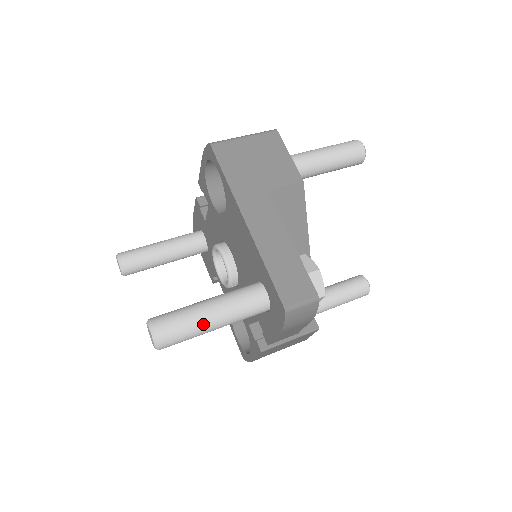
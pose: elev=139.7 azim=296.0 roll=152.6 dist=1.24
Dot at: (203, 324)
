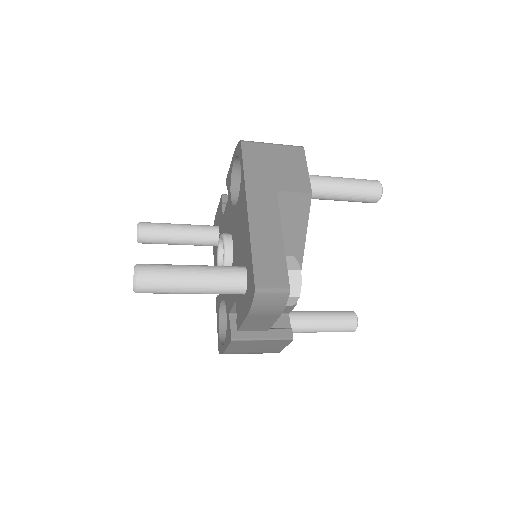
Dot at: (181, 282)
